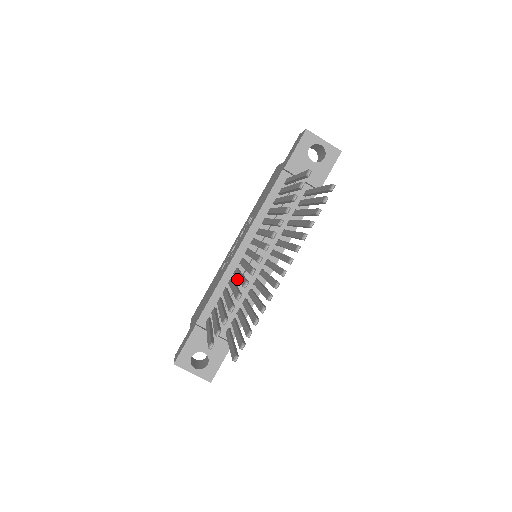
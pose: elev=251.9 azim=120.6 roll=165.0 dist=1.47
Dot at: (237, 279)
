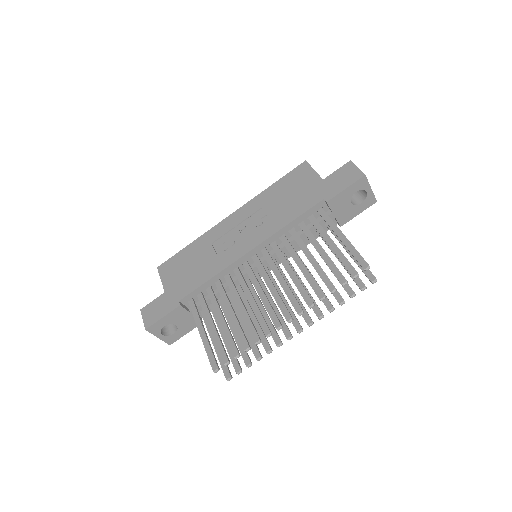
Dot at: (233, 275)
